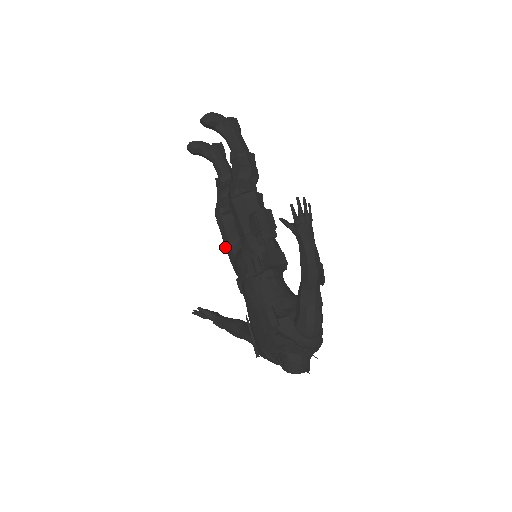
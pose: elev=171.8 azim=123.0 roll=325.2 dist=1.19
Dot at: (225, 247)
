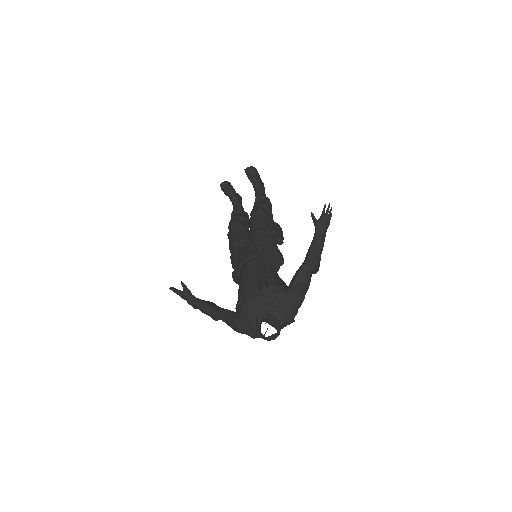
Dot at: (233, 243)
